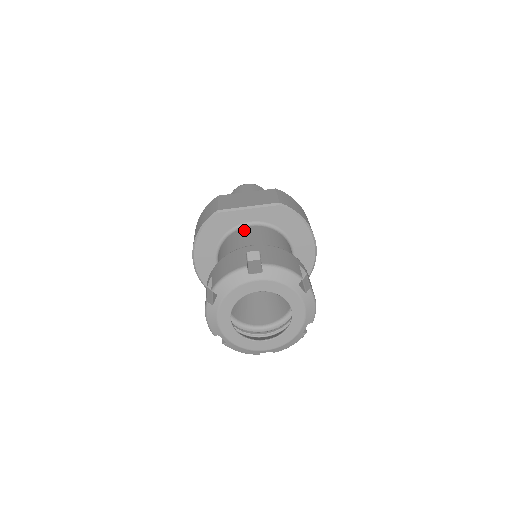
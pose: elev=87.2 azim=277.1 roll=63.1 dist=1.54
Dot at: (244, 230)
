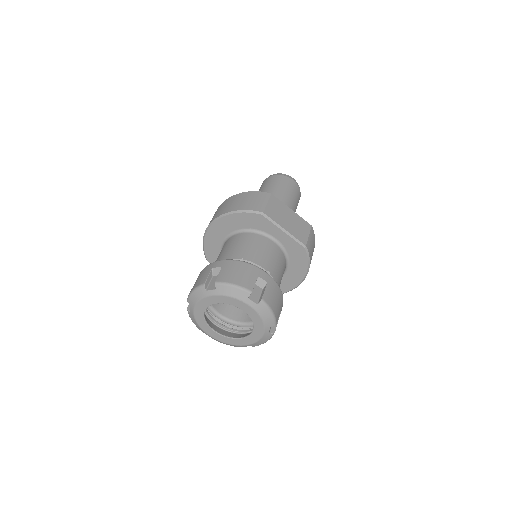
Dot at: (267, 242)
